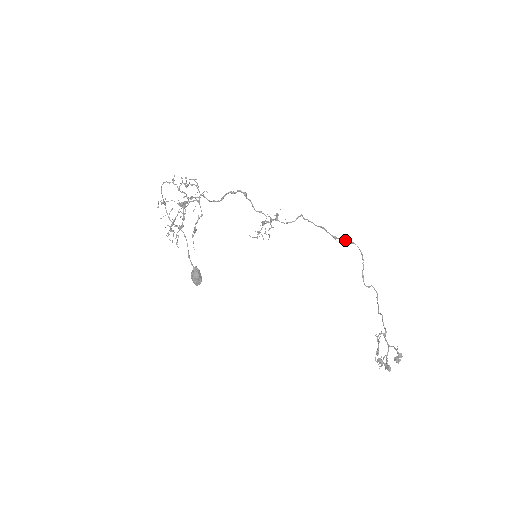
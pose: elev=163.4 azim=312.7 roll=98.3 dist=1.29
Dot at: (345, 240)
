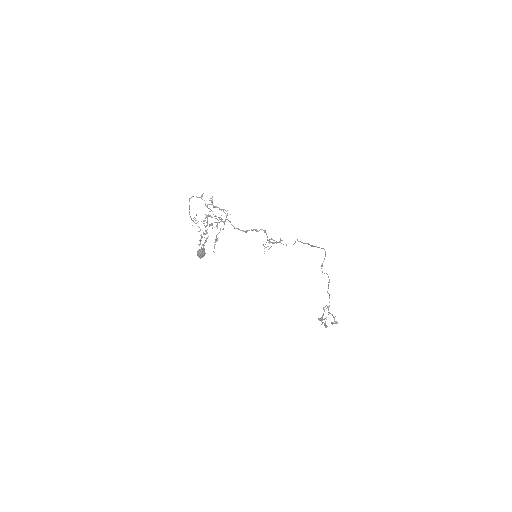
Dot at: (318, 247)
